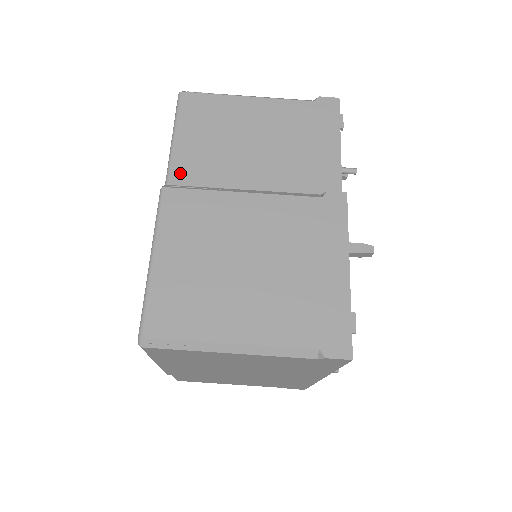
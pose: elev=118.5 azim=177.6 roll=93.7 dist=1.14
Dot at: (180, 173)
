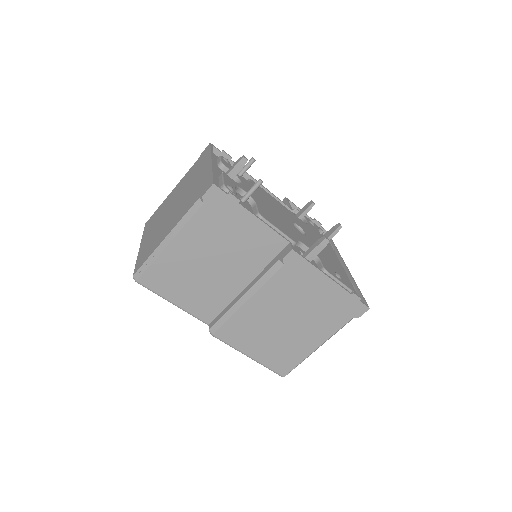
Dot at: (202, 313)
